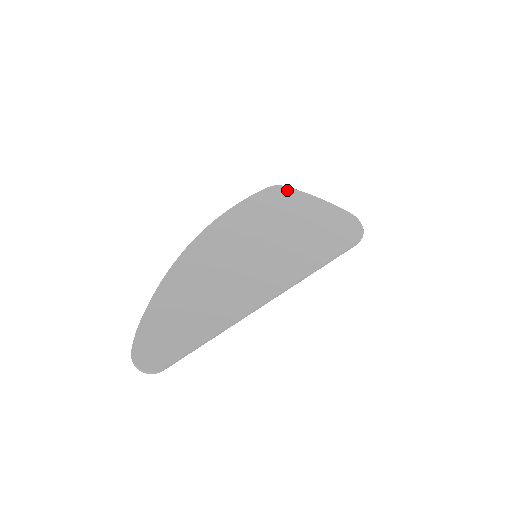
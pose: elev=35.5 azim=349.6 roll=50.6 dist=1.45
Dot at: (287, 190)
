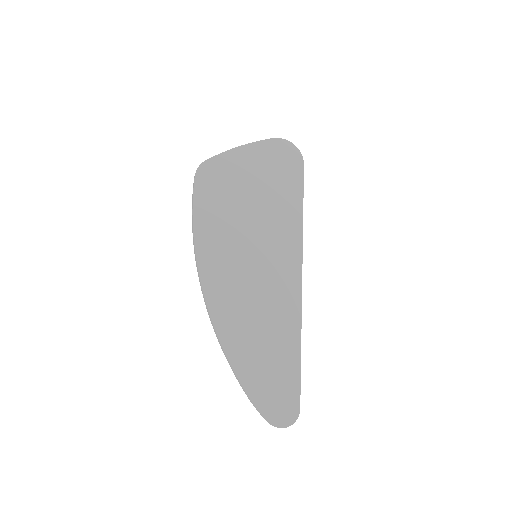
Dot at: (211, 164)
